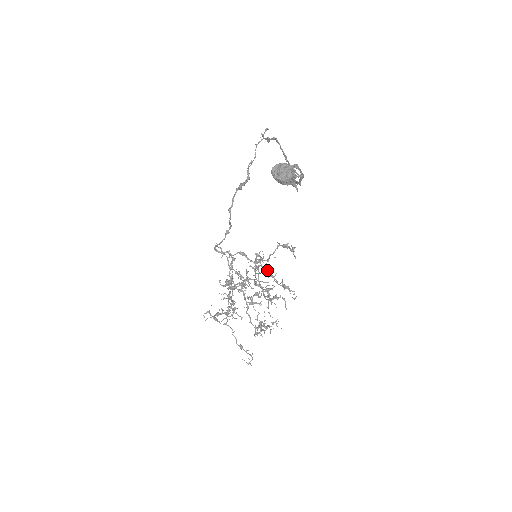
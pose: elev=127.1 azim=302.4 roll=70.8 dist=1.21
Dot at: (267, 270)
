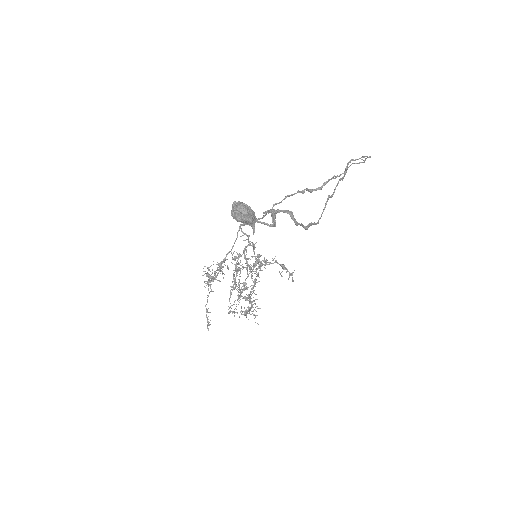
Dot at: (257, 273)
